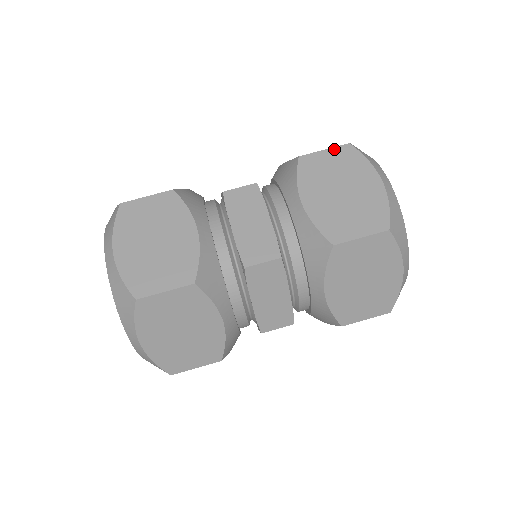
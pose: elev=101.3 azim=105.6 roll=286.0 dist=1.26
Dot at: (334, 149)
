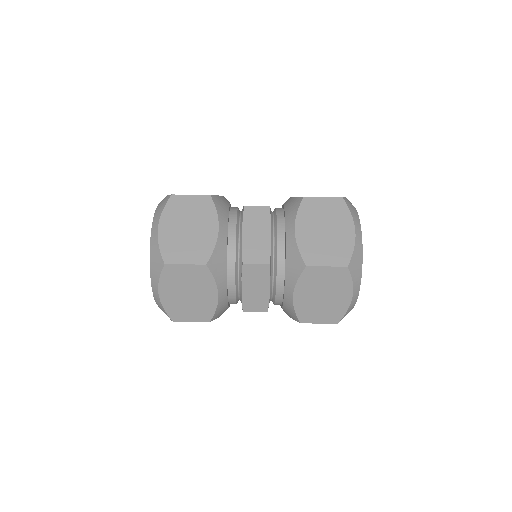
Dot at: (334, 268)
